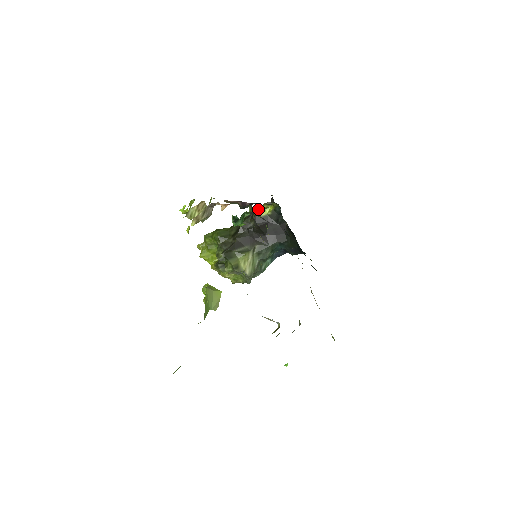
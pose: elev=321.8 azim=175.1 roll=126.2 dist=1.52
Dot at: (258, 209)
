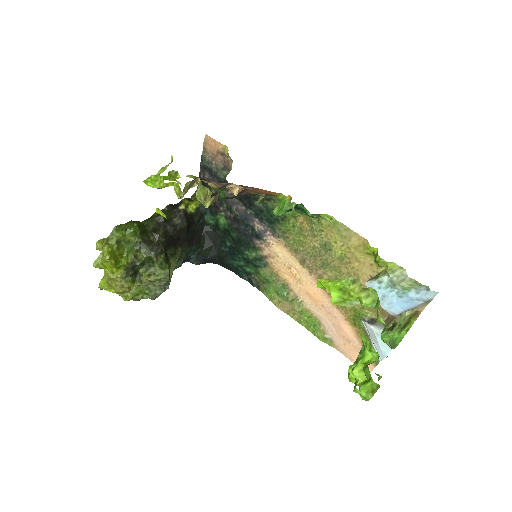
Dot at: (183, 203)
